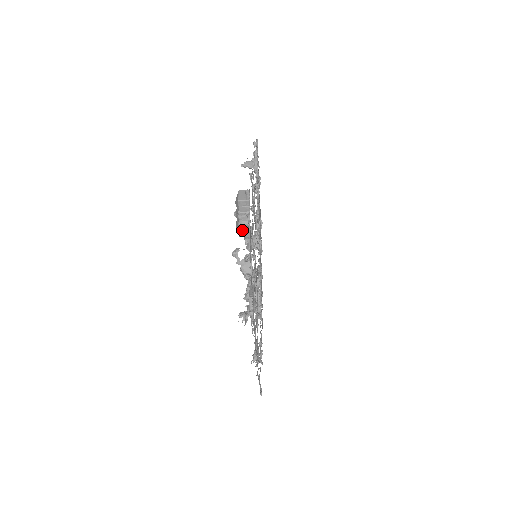
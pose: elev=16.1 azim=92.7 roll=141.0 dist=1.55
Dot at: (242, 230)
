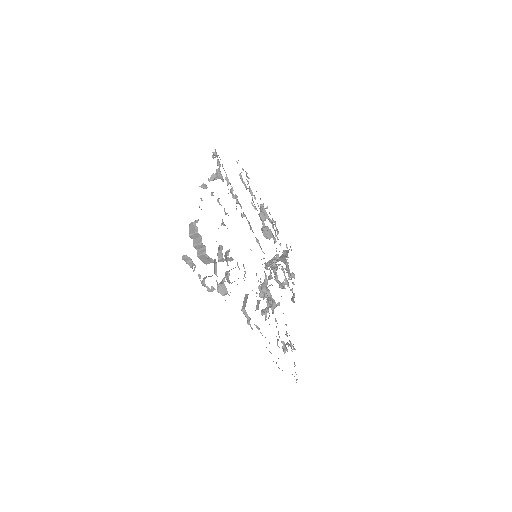
Dot at: (192, 268)
